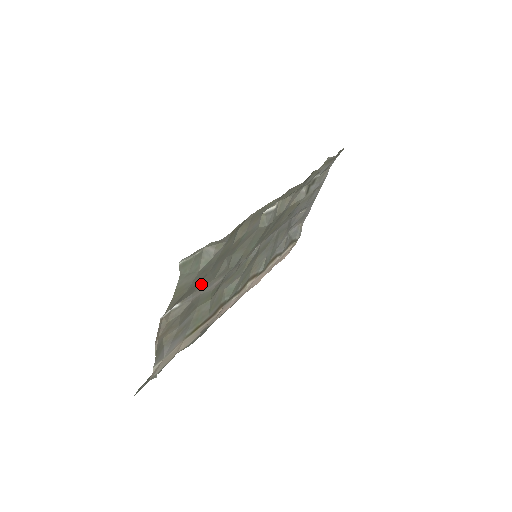
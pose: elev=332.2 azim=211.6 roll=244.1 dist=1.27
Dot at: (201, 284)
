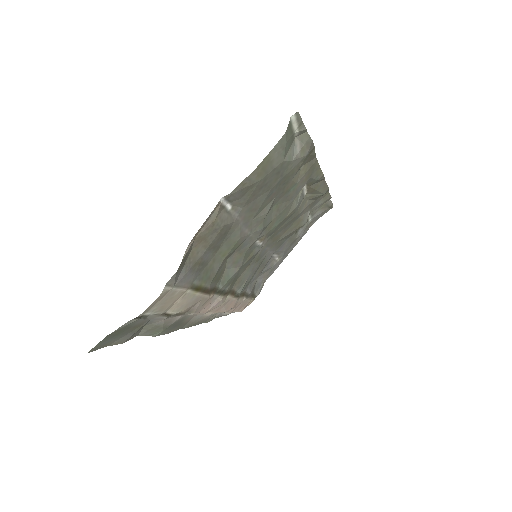
Dot at: (253, 204)
